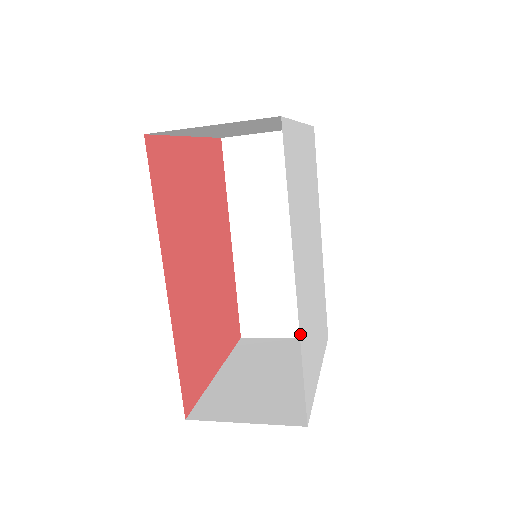
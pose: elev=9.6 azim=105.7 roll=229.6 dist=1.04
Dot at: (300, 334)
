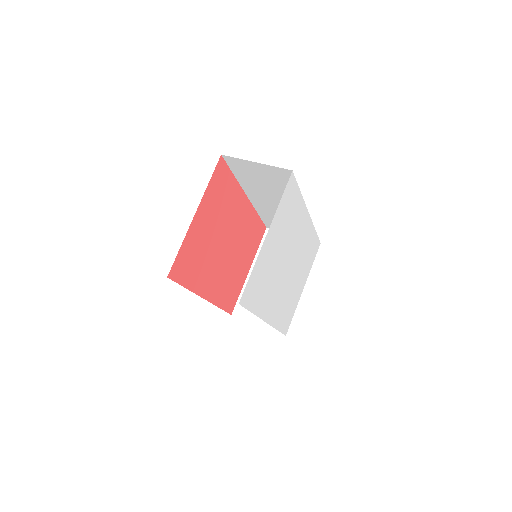
Dot at: (274, 326)
